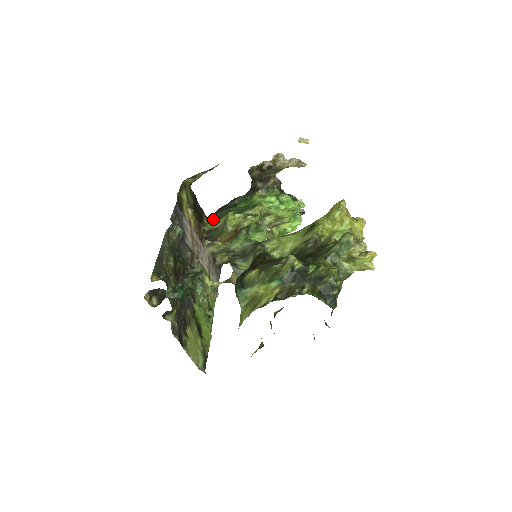
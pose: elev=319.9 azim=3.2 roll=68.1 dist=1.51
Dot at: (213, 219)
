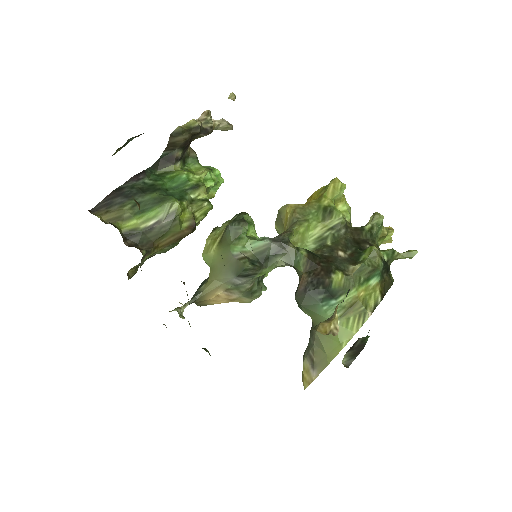
Dot at: (120, 213)
